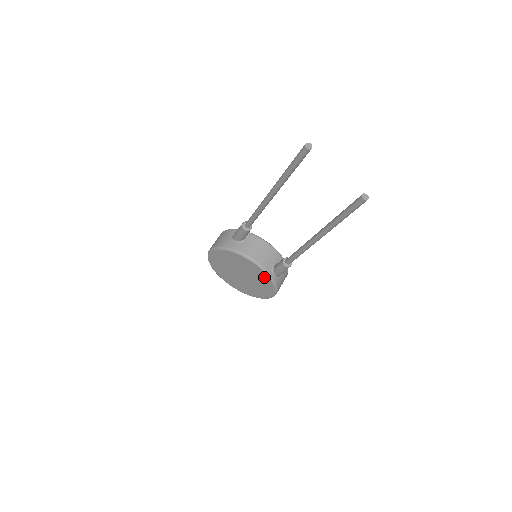
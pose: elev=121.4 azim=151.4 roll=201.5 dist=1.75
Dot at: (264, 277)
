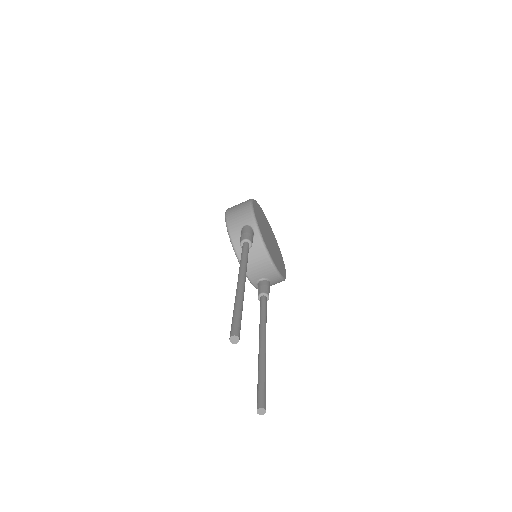
Dot at: occluded
